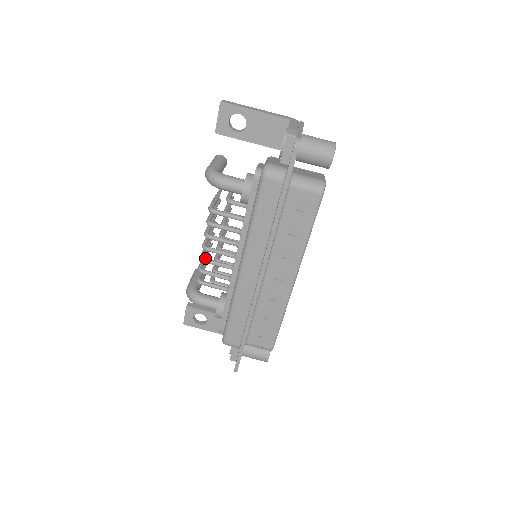
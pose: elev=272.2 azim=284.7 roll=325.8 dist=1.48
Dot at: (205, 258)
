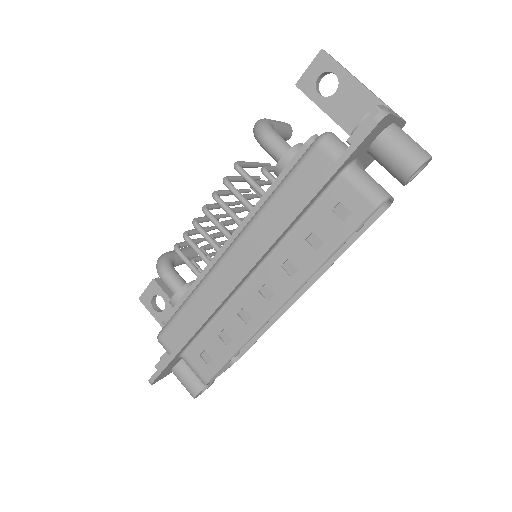
Dot at: (198, 222)
